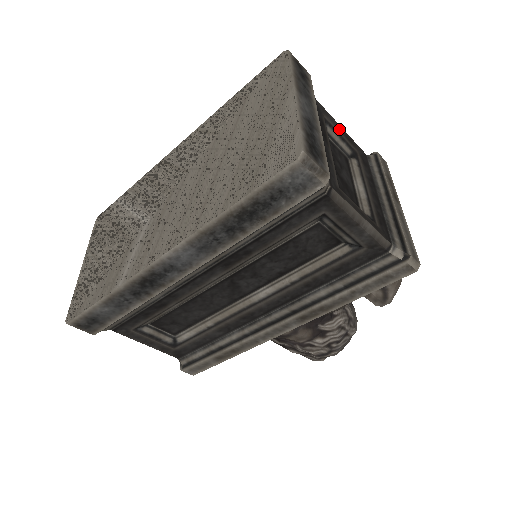
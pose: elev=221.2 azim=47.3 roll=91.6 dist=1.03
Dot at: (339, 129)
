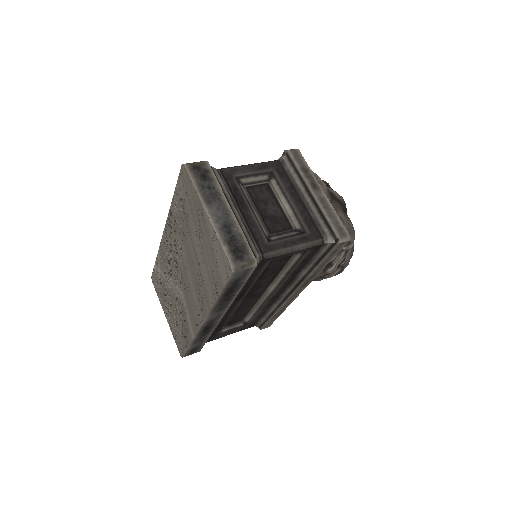
Dot at: (250, 170)
